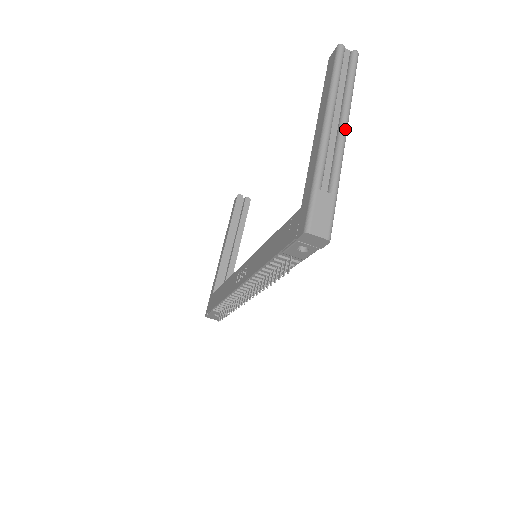
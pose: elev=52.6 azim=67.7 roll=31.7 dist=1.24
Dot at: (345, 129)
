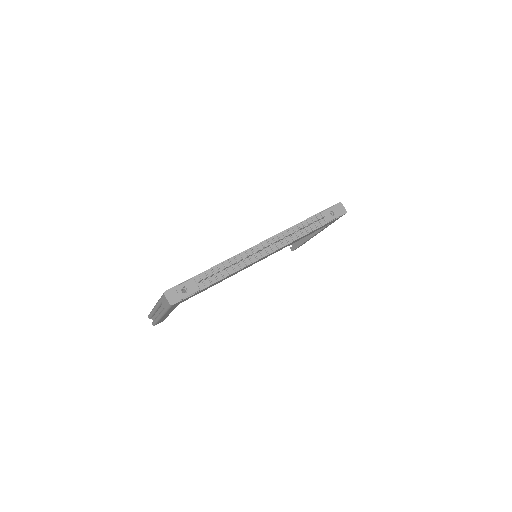
Dot at: occluded
